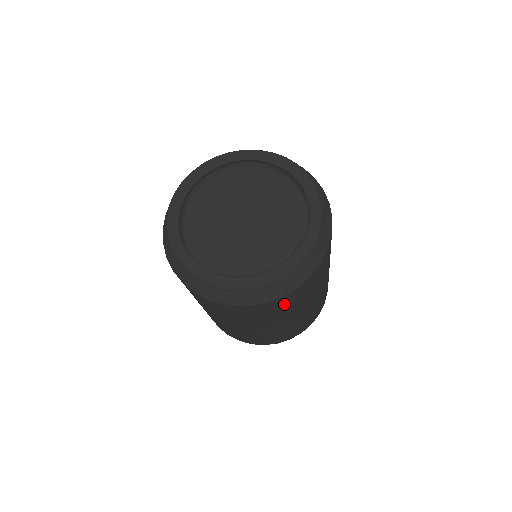
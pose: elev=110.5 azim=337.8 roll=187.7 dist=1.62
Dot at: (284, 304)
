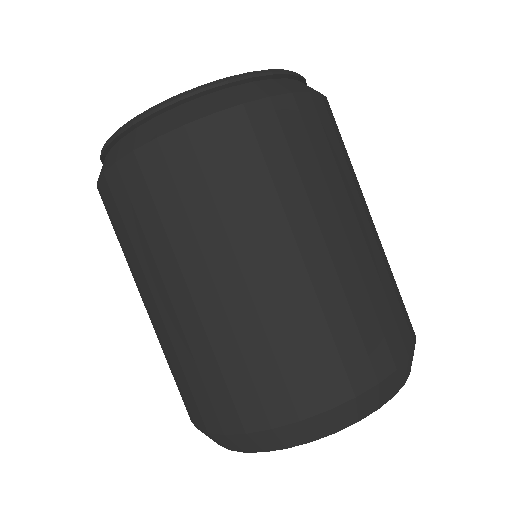
Dot at: (154, 191)
